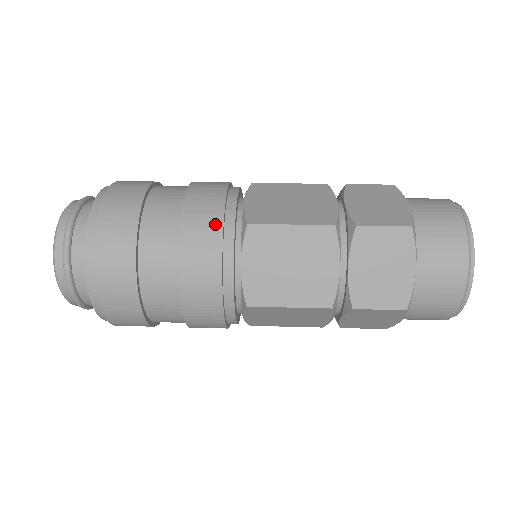
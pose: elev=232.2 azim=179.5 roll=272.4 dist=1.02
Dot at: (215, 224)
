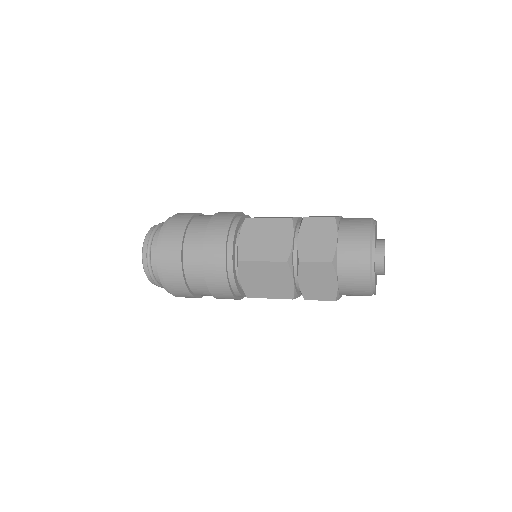
Dot at: (221, 261)
